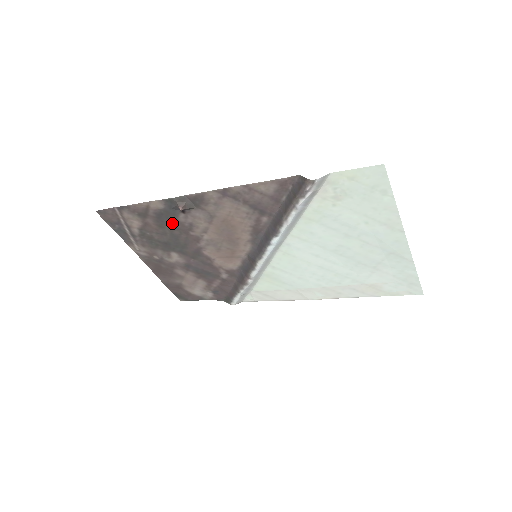
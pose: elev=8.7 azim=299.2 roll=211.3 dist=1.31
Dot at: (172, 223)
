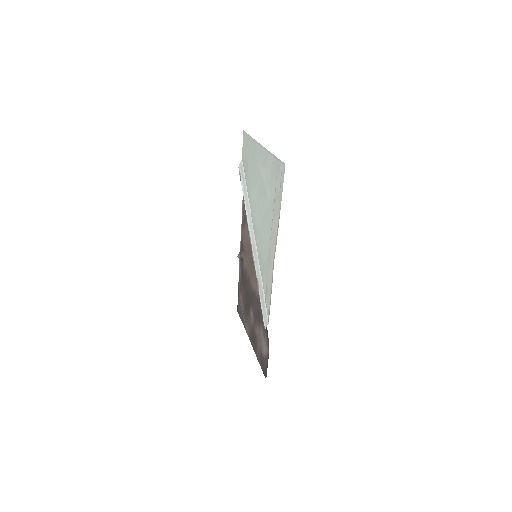
Dot at: (244, 279)
